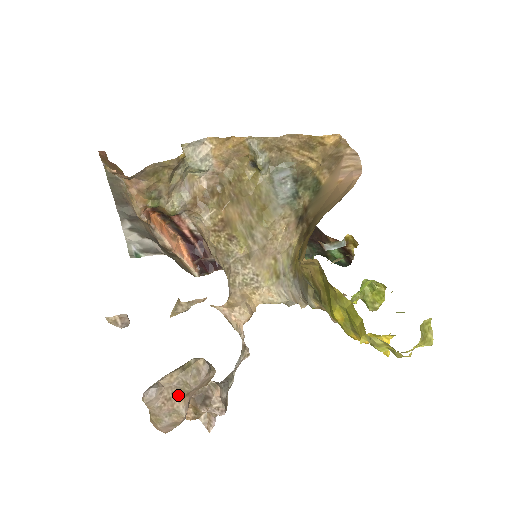
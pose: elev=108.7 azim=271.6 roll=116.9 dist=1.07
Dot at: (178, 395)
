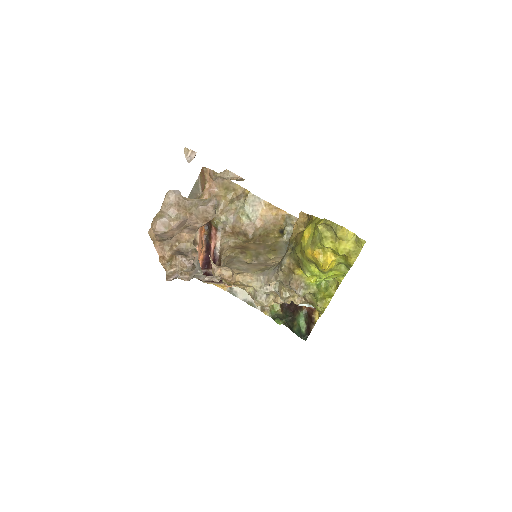
Dot at: (185, 209)
